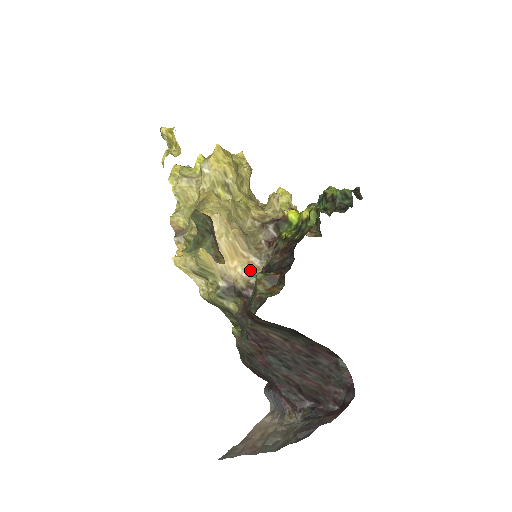
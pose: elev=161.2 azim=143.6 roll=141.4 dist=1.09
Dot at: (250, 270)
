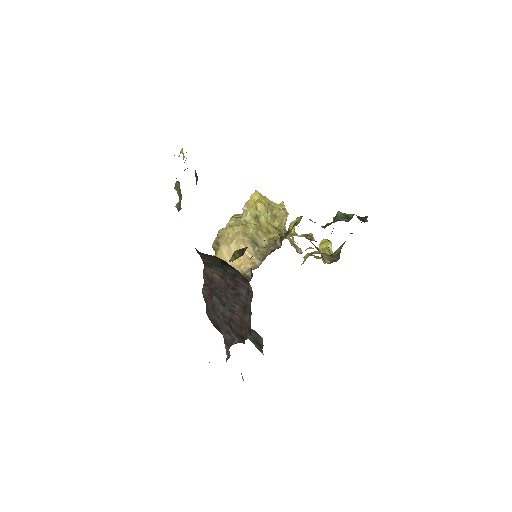
Dot at: occluded
